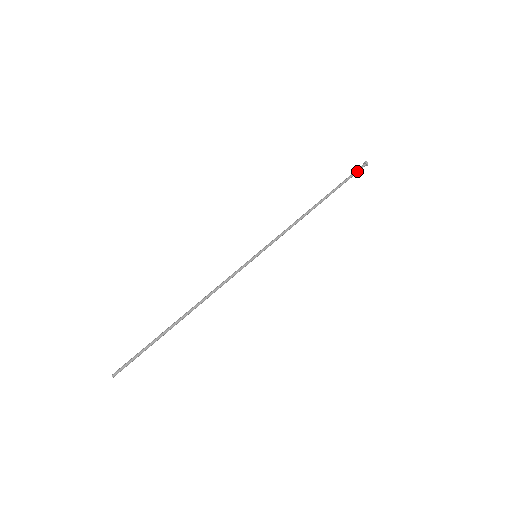
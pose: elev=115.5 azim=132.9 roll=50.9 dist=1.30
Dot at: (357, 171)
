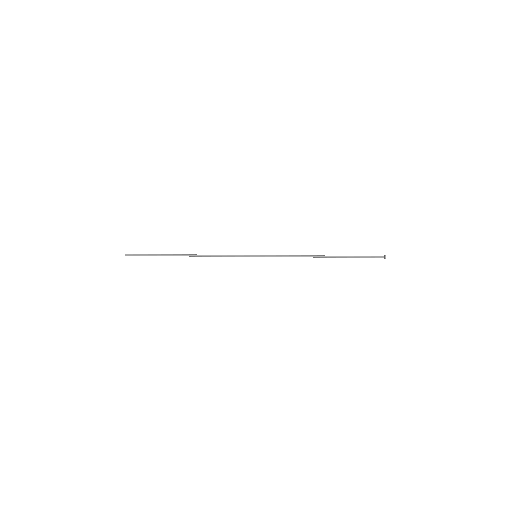
Dot at: (373, 256)
